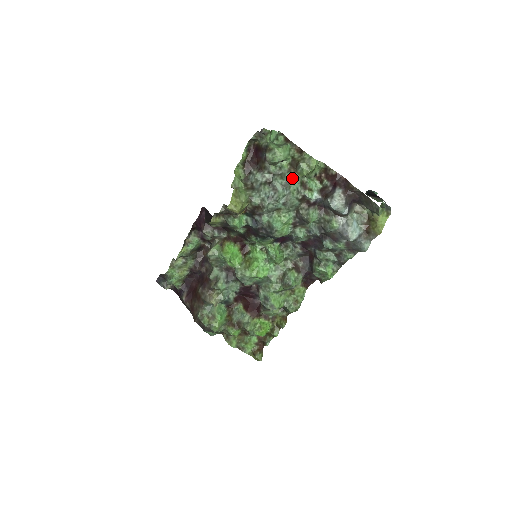
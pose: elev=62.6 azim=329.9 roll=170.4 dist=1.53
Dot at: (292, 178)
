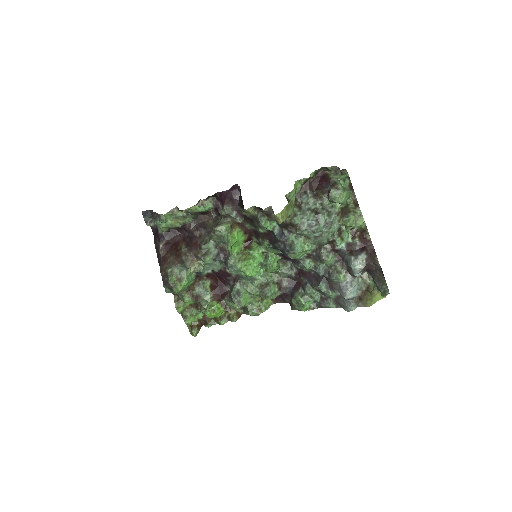
Dot at: (336, 221)
